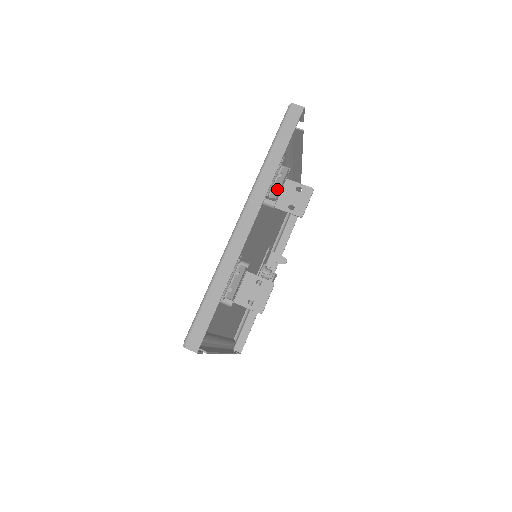
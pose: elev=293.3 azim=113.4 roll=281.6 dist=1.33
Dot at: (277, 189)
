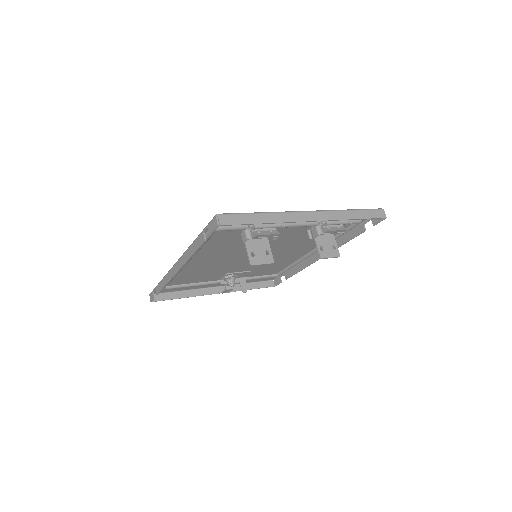
Dot at: (332, 229)
